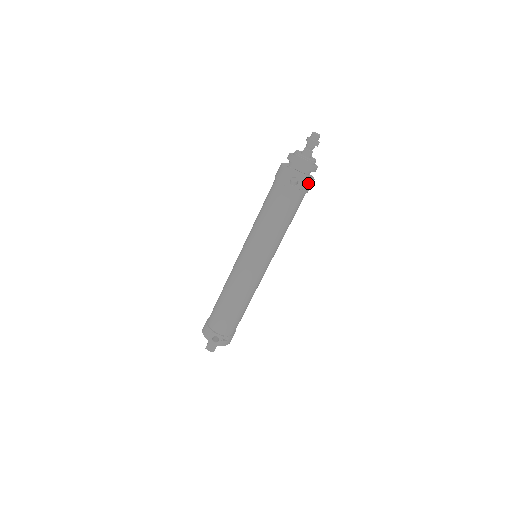
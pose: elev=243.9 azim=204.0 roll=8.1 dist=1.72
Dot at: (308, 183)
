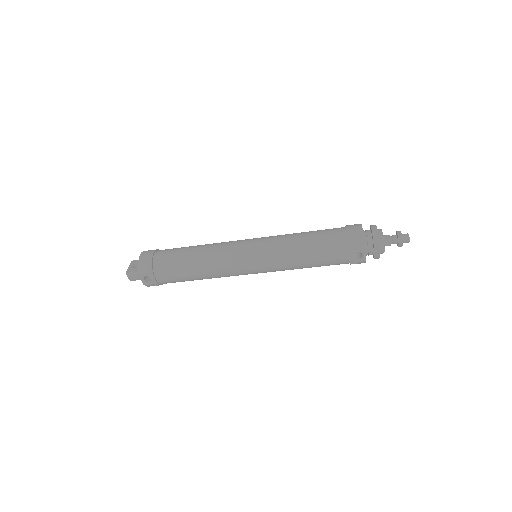
Dot at: occluded
